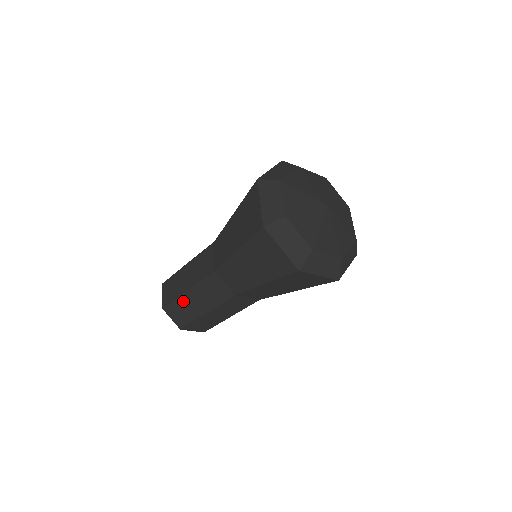
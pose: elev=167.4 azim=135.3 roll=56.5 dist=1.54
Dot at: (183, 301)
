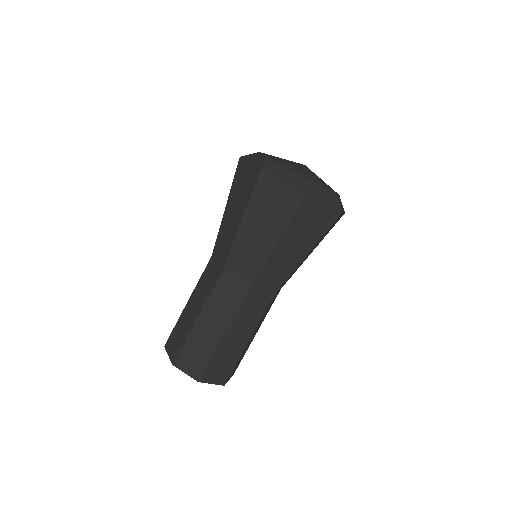
Dot at: (195, 335)
